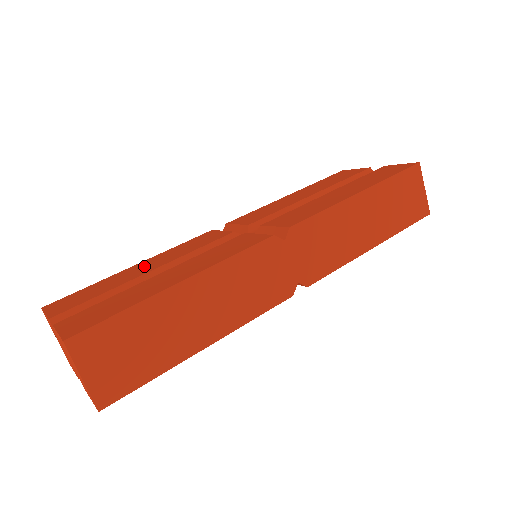
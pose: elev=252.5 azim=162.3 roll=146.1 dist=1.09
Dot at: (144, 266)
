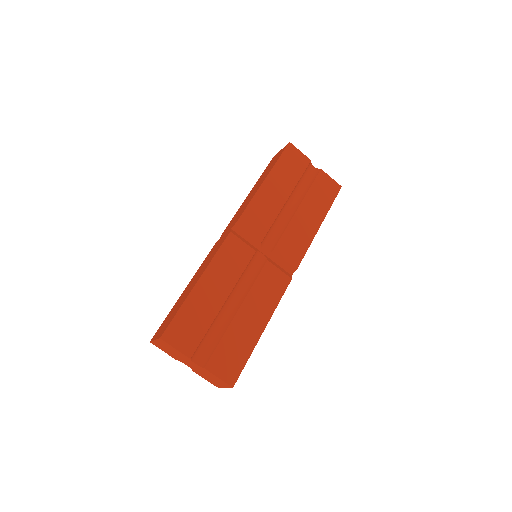
Dot at: (212, 289)
